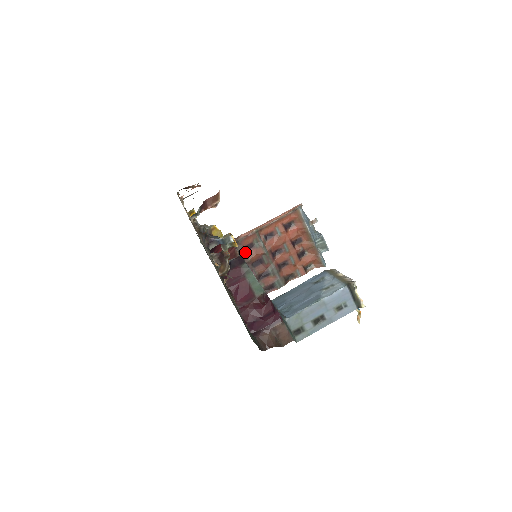
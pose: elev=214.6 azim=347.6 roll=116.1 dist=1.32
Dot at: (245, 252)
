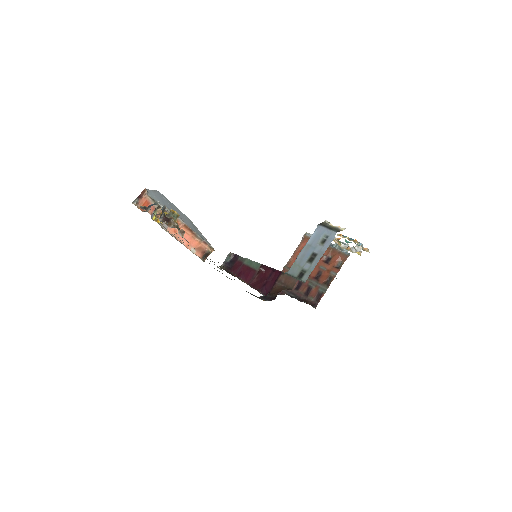
Dot at: occluded
